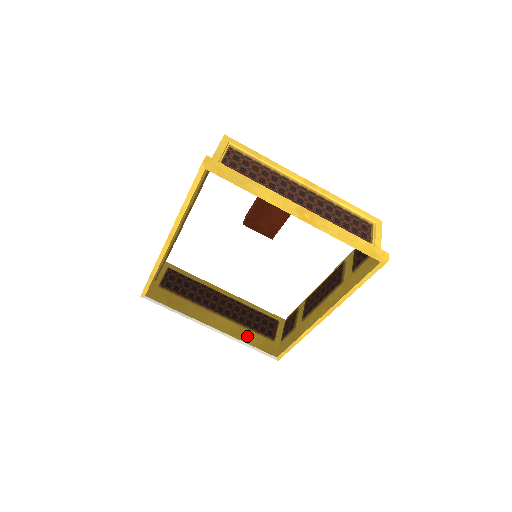
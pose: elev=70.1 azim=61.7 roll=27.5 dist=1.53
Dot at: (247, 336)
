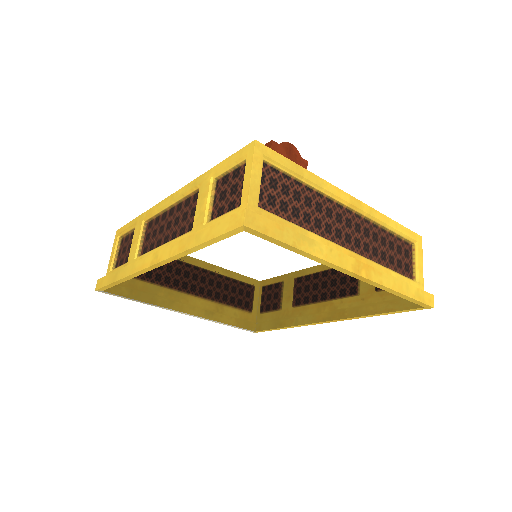
Dot at: (224, 314)
